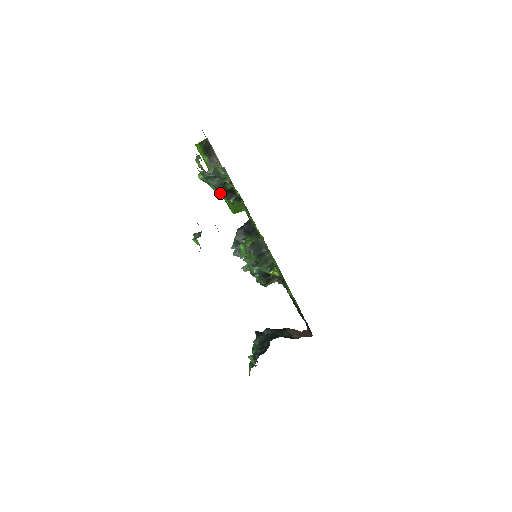
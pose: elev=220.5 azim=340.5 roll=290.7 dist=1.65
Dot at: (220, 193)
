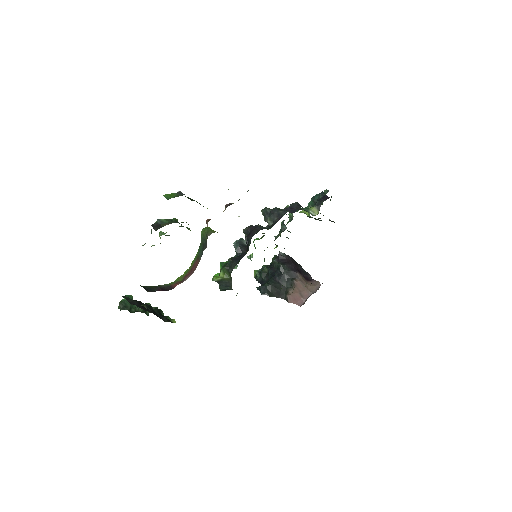
Dot at: occluded
